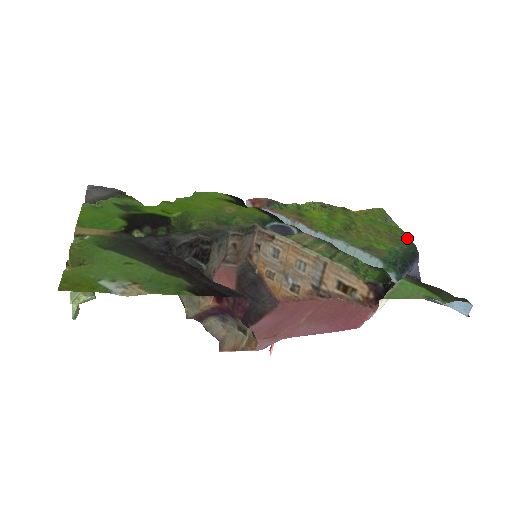
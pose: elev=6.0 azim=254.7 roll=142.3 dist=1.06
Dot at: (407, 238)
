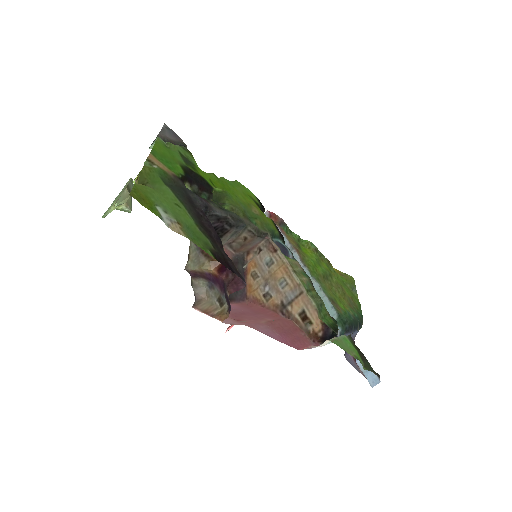
Dot at: (360, 310)
